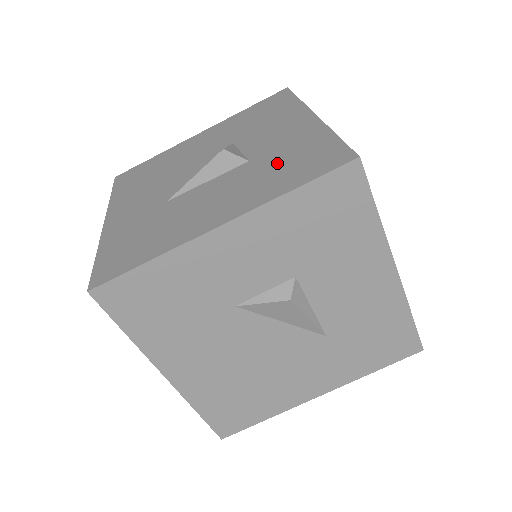
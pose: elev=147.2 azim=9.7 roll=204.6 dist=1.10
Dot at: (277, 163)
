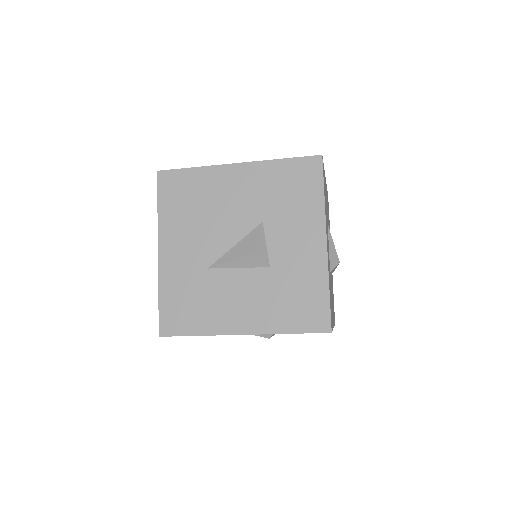
Dot at: (287, 291)
